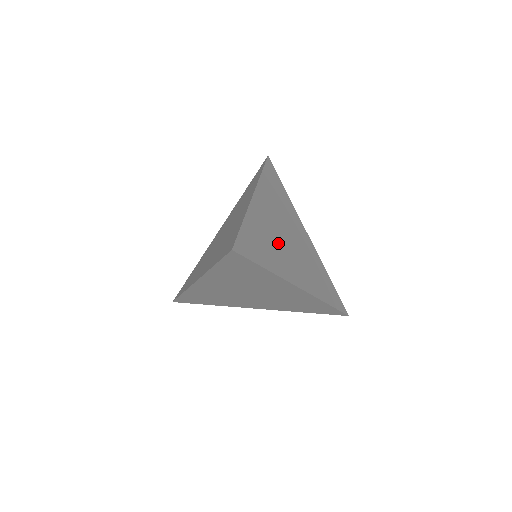
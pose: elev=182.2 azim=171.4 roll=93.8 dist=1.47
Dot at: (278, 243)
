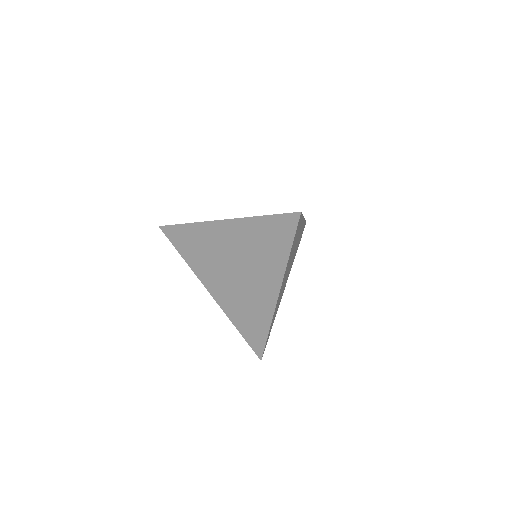
Dot at: (291, 257)
